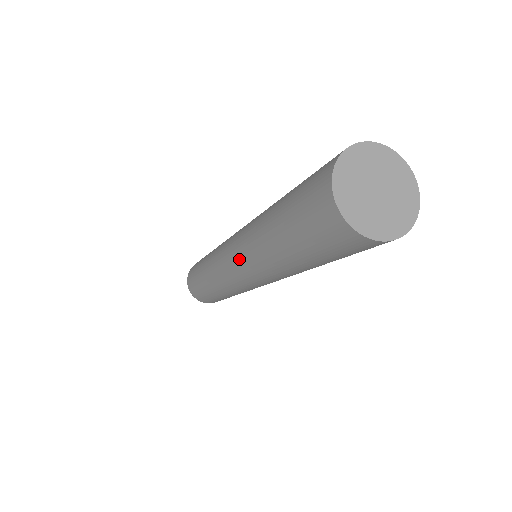
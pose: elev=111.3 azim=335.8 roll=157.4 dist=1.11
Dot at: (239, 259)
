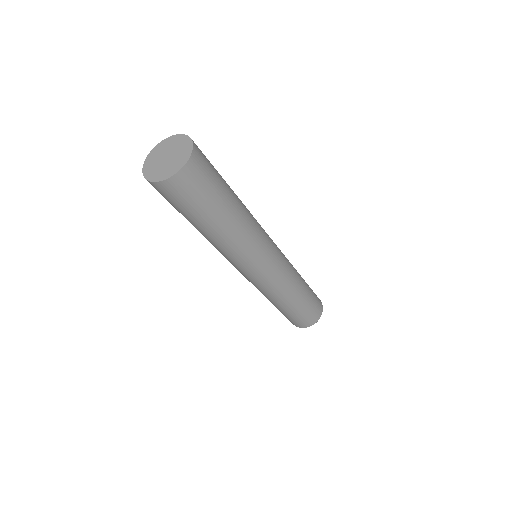
Dot at: (233, 264)
